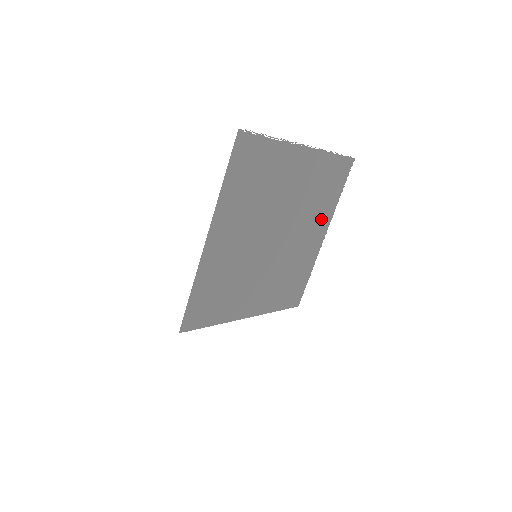
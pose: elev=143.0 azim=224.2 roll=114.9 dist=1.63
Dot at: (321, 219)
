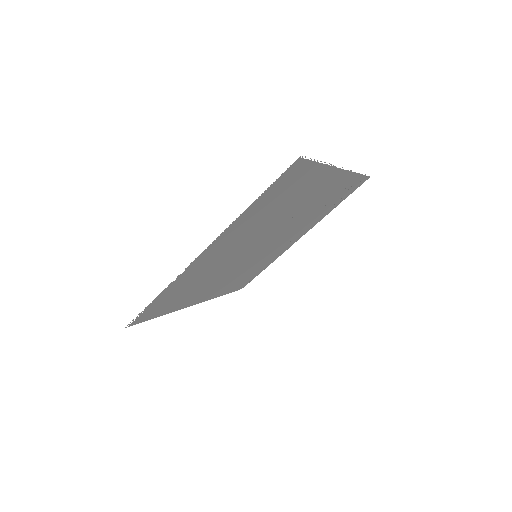
Dot at: (314, 186)
